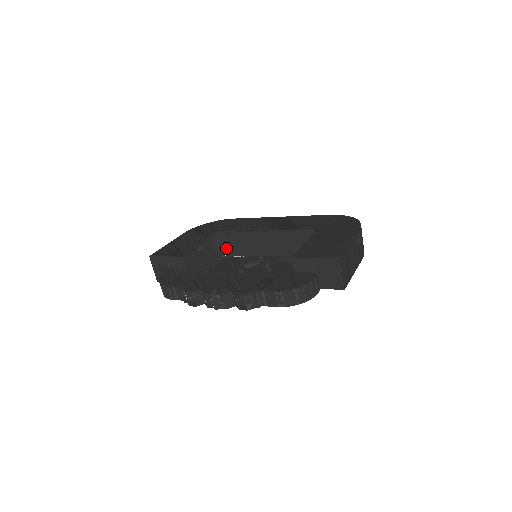
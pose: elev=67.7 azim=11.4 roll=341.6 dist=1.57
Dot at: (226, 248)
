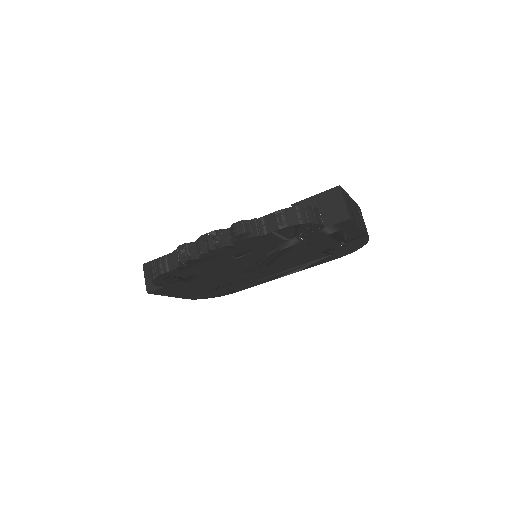
Dot at: occluded
